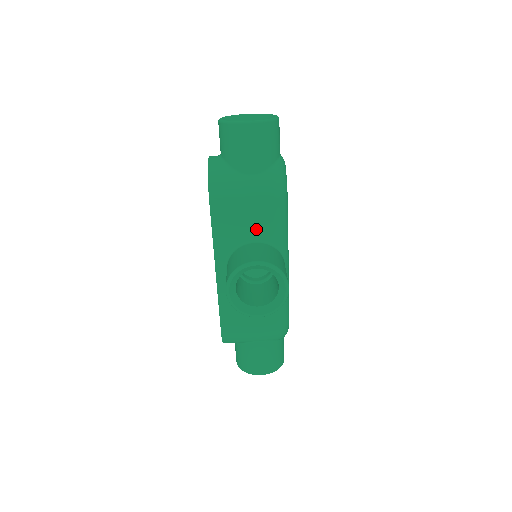
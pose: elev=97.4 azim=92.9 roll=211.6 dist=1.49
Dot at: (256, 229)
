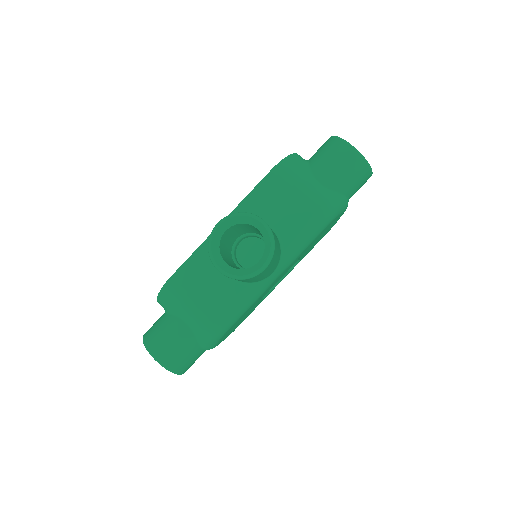
Dot at: (282, 221)
